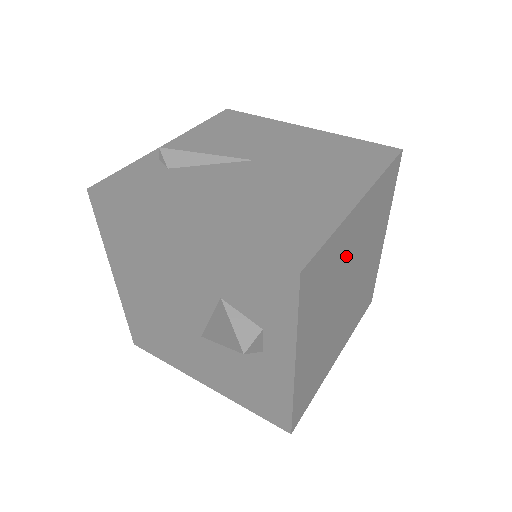
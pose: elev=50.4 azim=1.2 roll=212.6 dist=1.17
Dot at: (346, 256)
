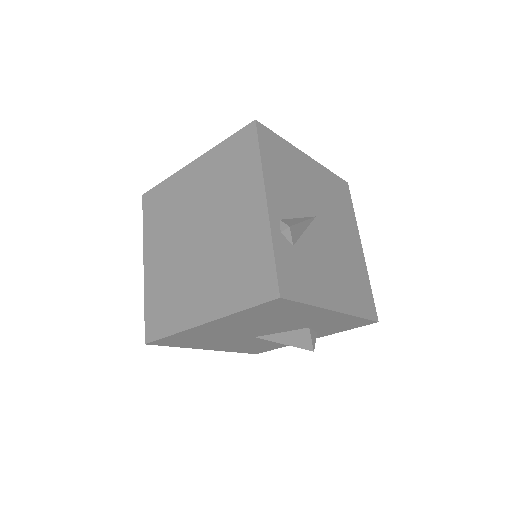
Dot at: occluded
